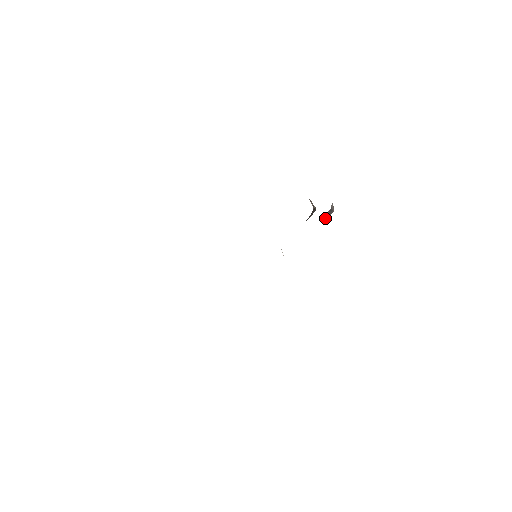
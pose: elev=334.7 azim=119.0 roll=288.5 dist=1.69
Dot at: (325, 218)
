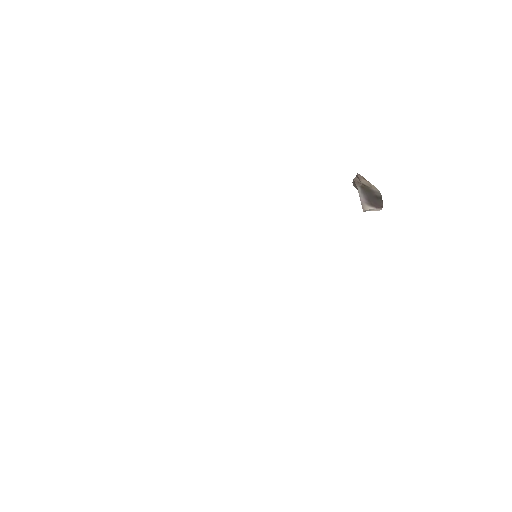
Dot at: occluded
